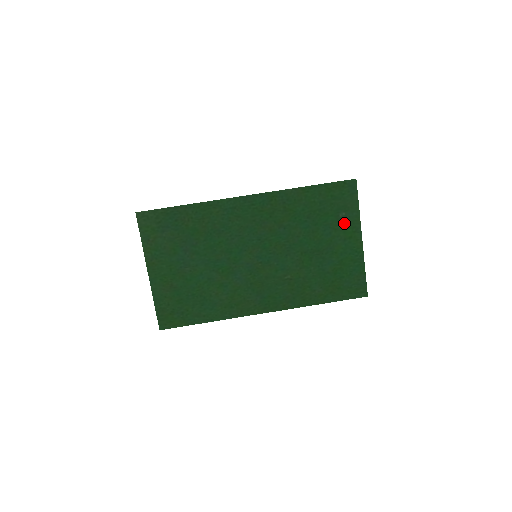
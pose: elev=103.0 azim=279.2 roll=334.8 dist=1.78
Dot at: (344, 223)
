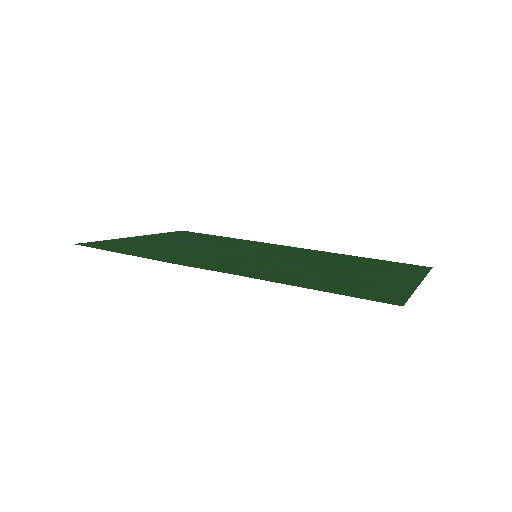
Dot at: (397, 273)
